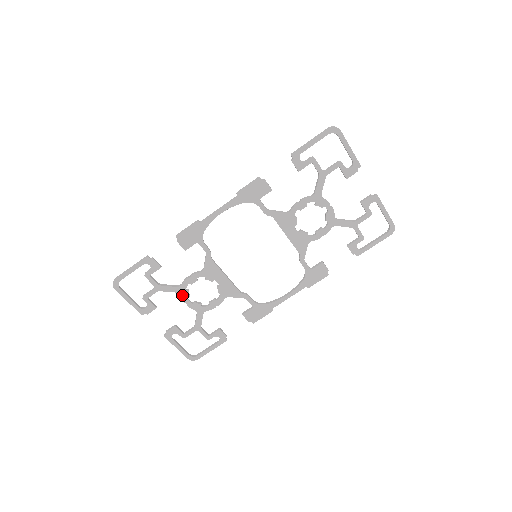
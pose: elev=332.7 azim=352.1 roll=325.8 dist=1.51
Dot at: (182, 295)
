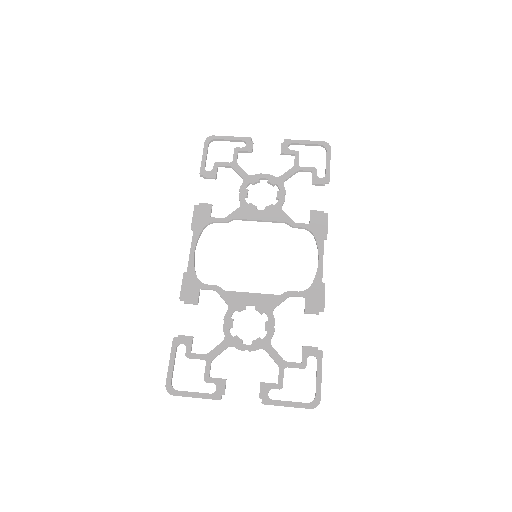
Dot at: (234, 345)
